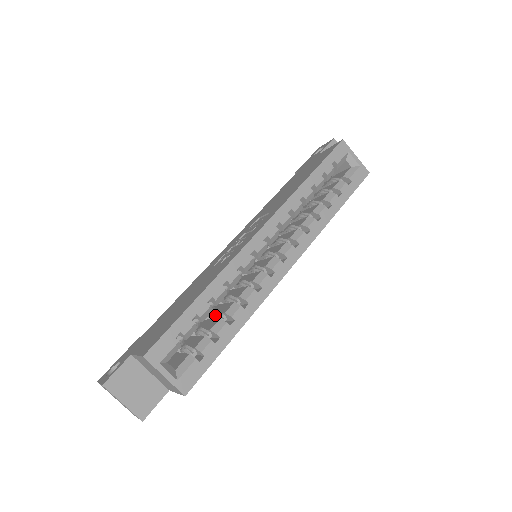
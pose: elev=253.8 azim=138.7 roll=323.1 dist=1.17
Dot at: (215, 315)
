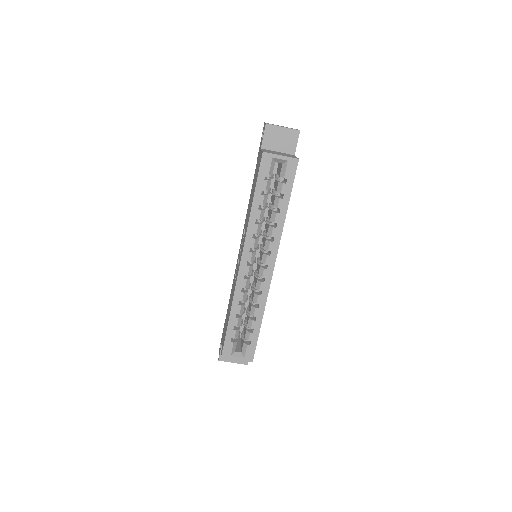
Dot at: (247, 313)
